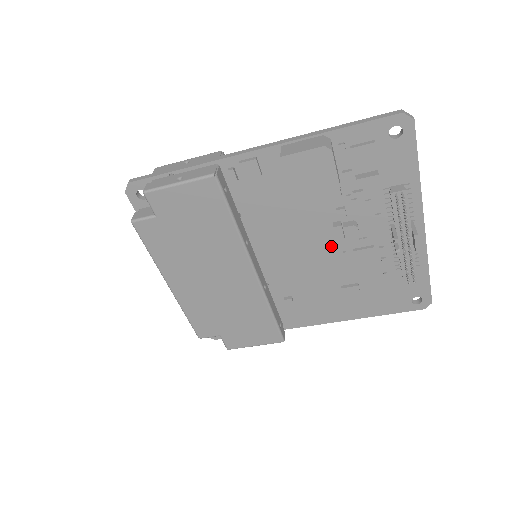
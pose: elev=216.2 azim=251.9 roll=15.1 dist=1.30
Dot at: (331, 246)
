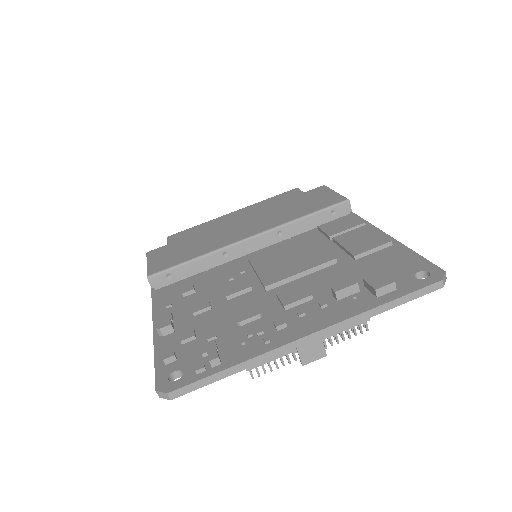
Dot at: occluded
